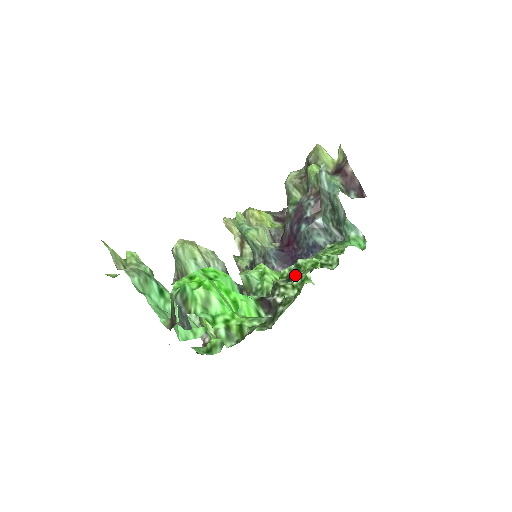
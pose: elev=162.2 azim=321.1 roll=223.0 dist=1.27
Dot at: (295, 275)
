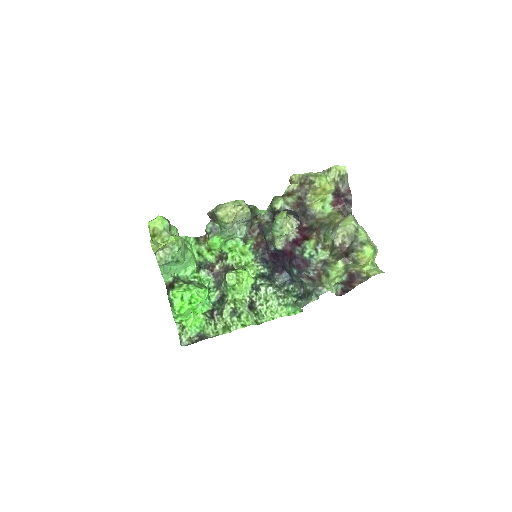
Dot at: (235, 316)
